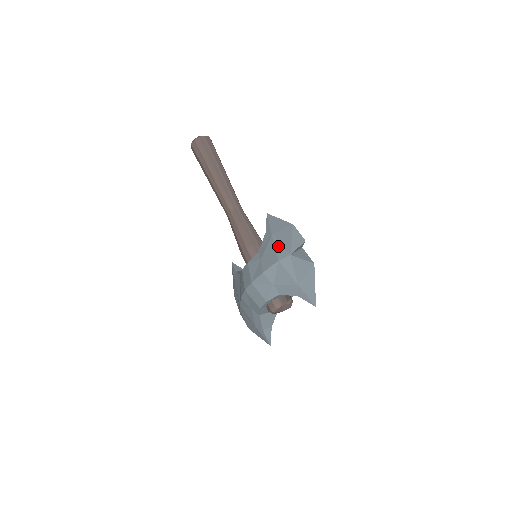
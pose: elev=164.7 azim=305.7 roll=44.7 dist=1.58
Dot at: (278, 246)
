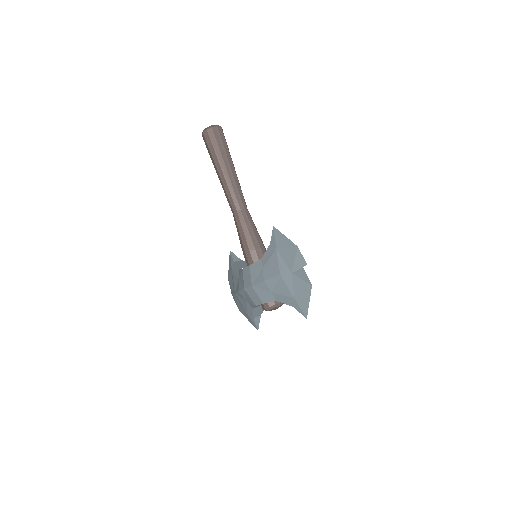
Dot at: (281, 261)
